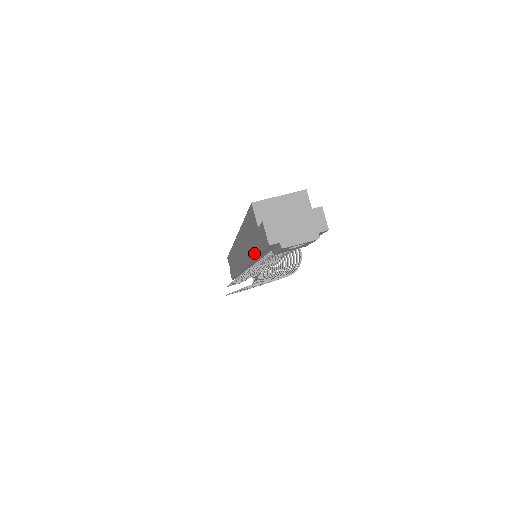
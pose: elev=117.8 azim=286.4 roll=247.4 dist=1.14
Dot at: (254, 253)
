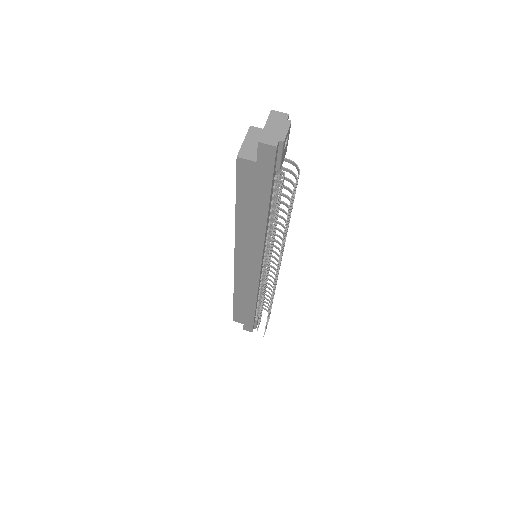
Dot at: (265, 204)
